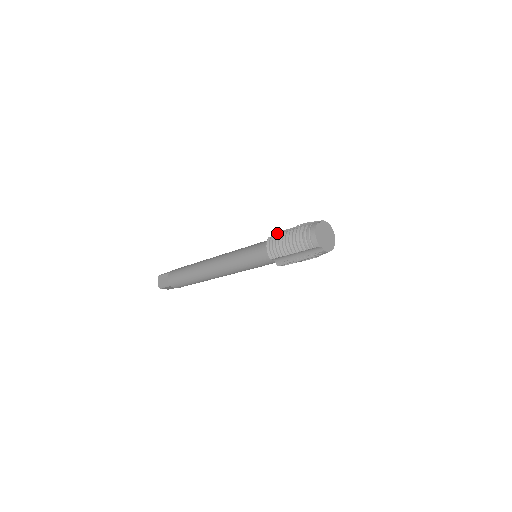
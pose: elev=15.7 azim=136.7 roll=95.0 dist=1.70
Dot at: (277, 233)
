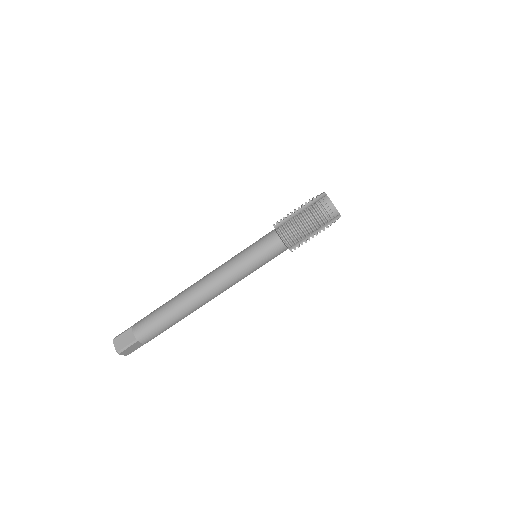
Dot at: occluded
